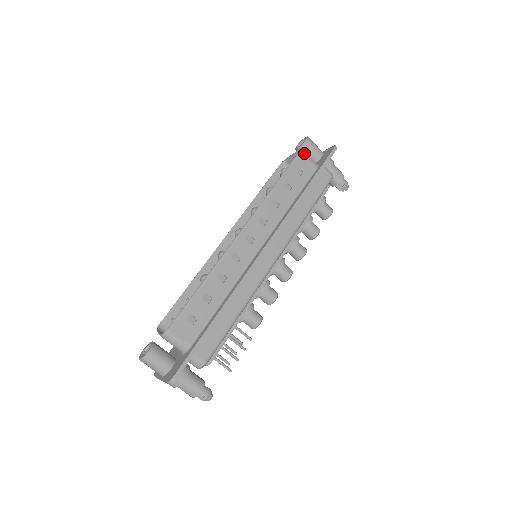
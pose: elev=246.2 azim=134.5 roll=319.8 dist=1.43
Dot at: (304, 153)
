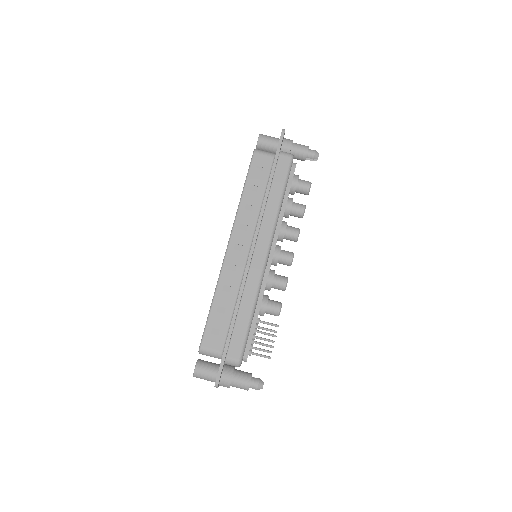
Dot at: (258, 152)
